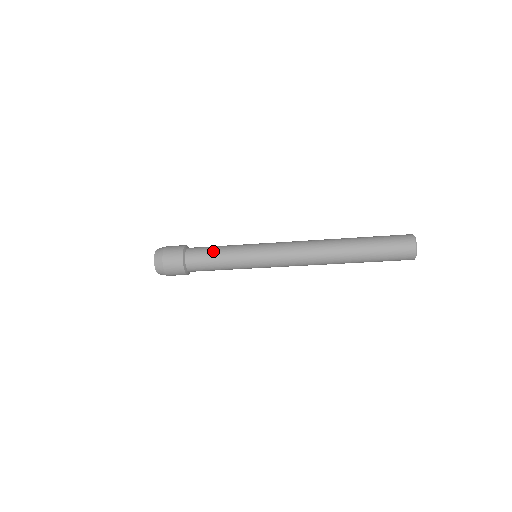
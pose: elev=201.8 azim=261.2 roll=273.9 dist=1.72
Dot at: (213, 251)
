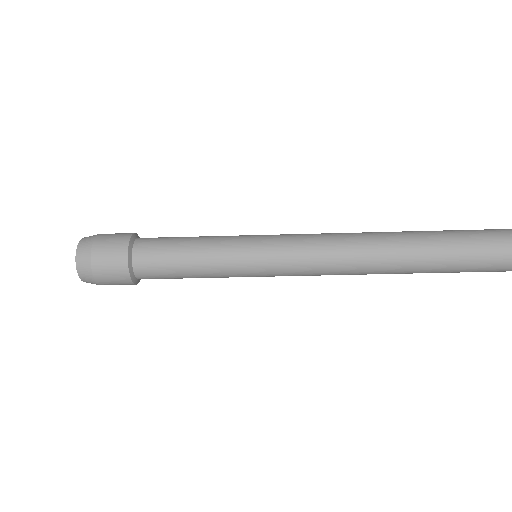
Dot at: (182, 261)
